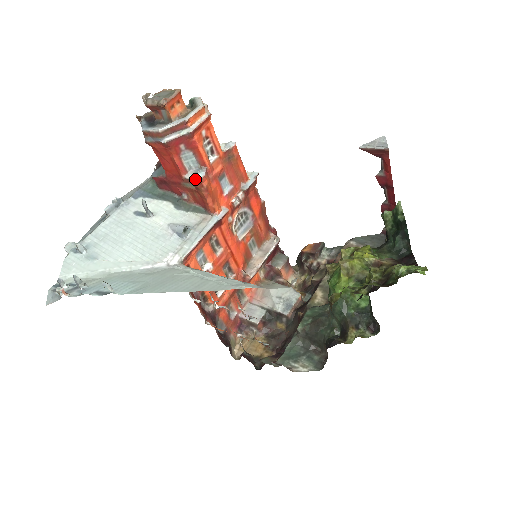
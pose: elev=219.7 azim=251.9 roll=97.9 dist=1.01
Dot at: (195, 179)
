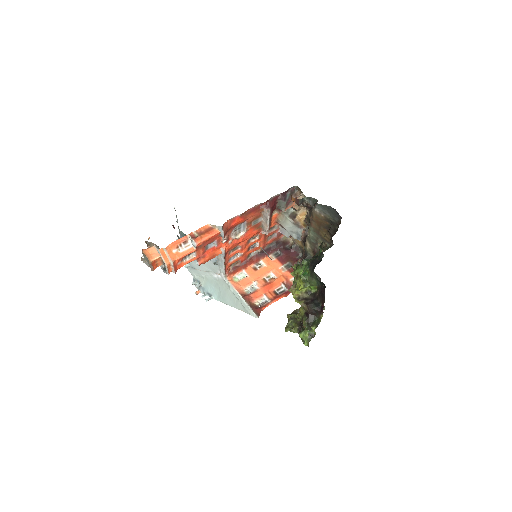
Dot at: occluded
